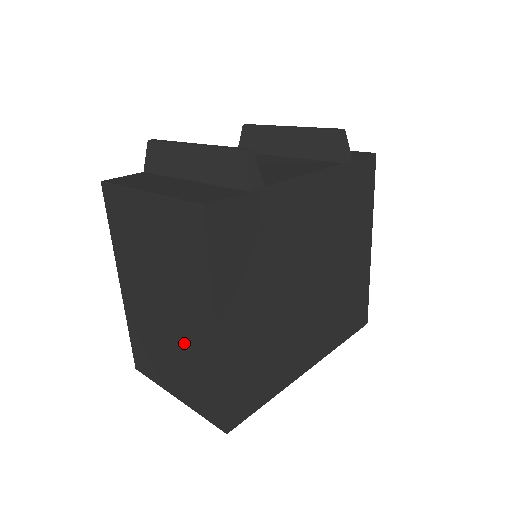
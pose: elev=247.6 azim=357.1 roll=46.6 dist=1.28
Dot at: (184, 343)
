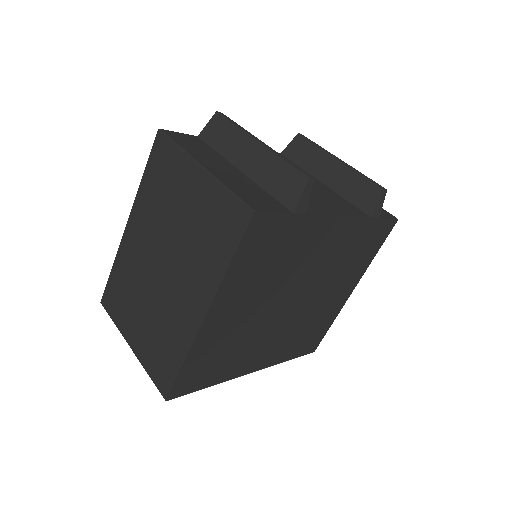
Dot at: (166, 308)
